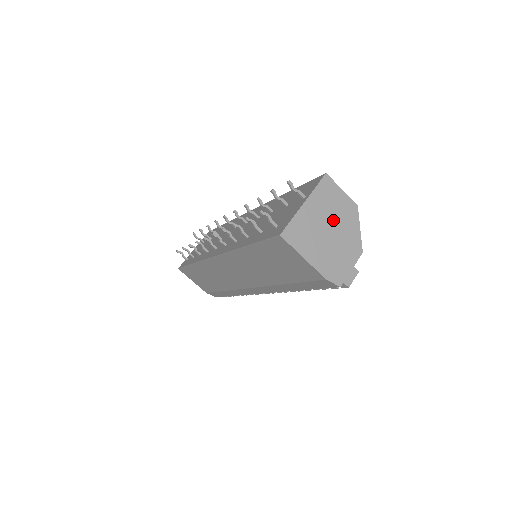
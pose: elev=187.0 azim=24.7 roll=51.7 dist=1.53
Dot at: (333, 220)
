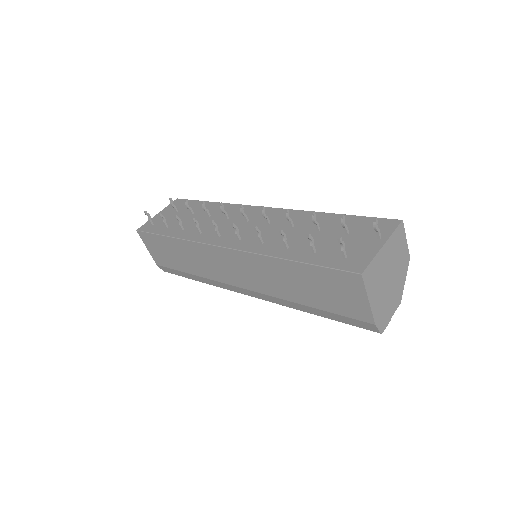
Dot at: (394, 267)
